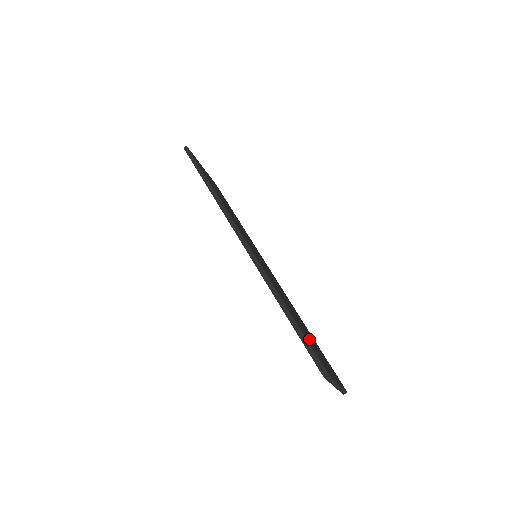
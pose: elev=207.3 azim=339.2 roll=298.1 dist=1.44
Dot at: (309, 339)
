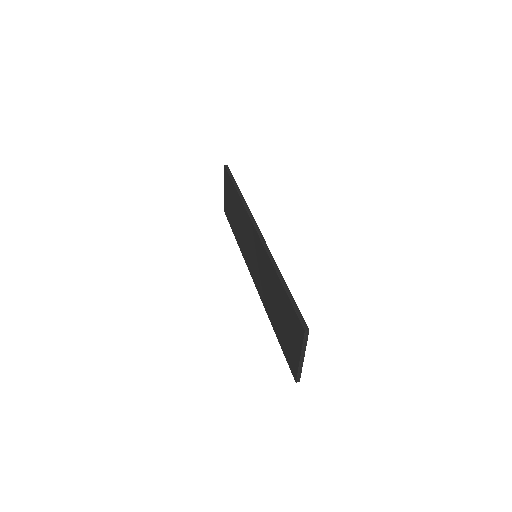
Dot at: occluded
